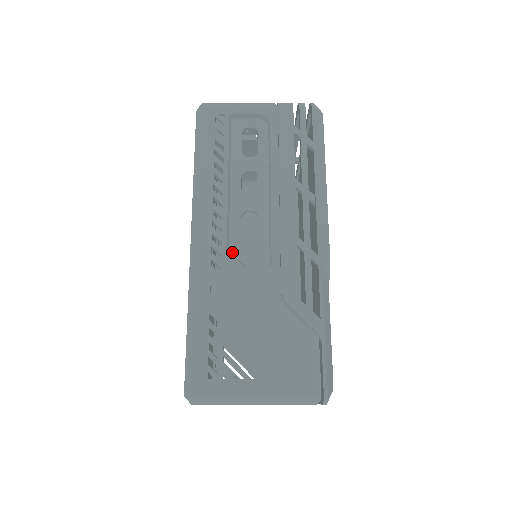
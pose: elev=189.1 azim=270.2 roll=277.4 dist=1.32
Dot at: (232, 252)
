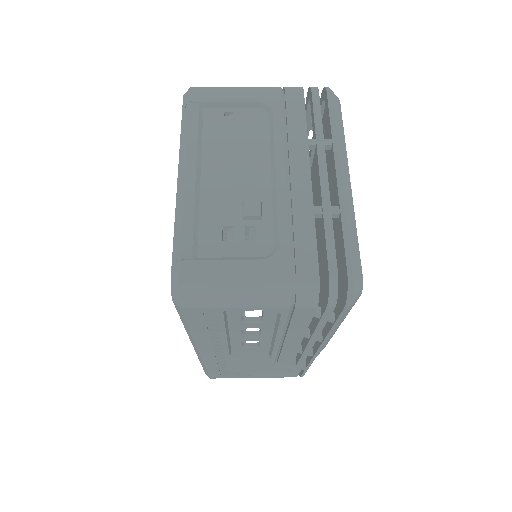
Dot at: (234, 352)
